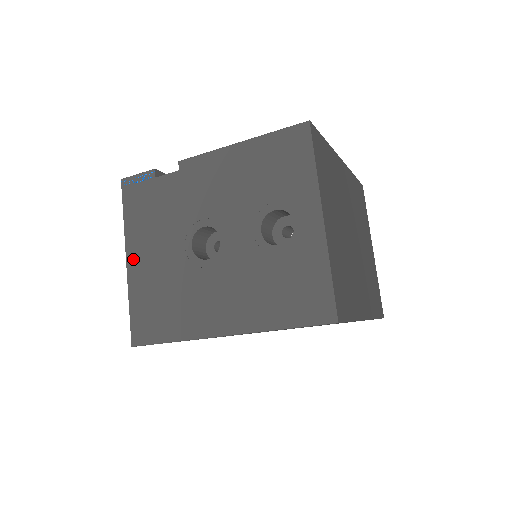
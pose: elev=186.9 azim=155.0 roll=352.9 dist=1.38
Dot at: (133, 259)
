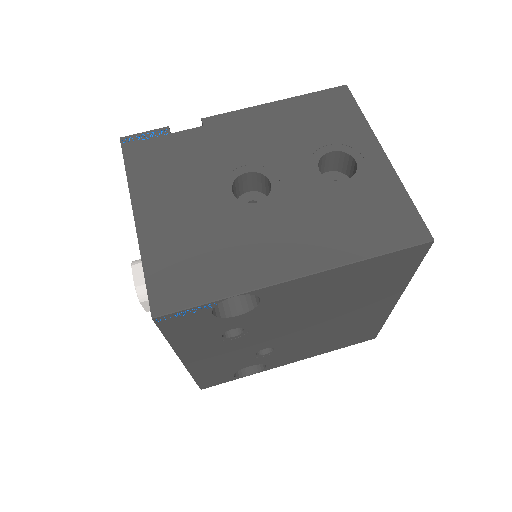
Dot at: (145, 214)
